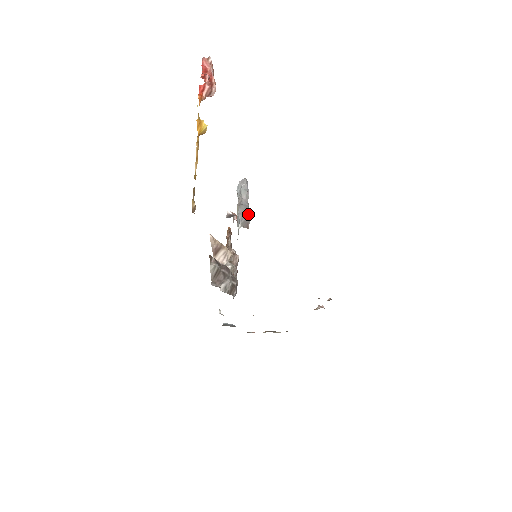
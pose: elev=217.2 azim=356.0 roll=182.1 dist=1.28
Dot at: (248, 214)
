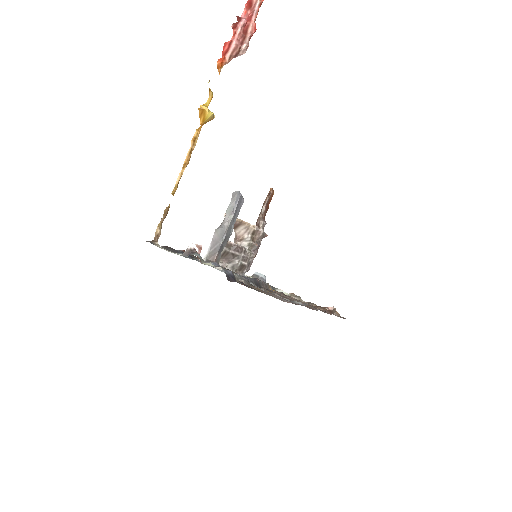
Dot at: (221, 242)
